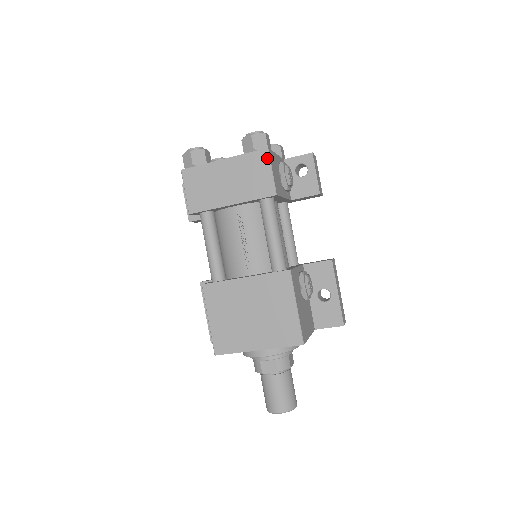
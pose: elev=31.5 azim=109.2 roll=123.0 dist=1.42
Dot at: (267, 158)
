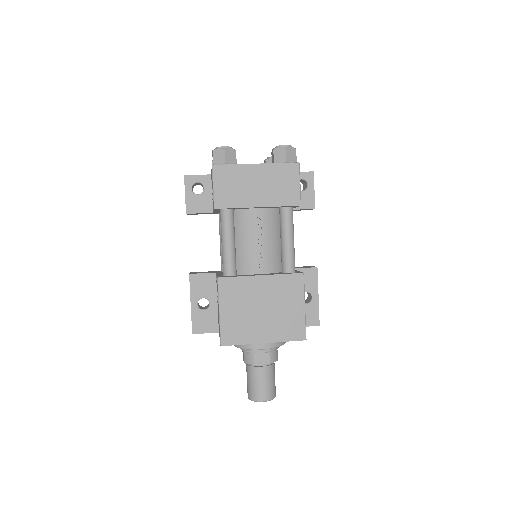
Dot at: (297, 171)
